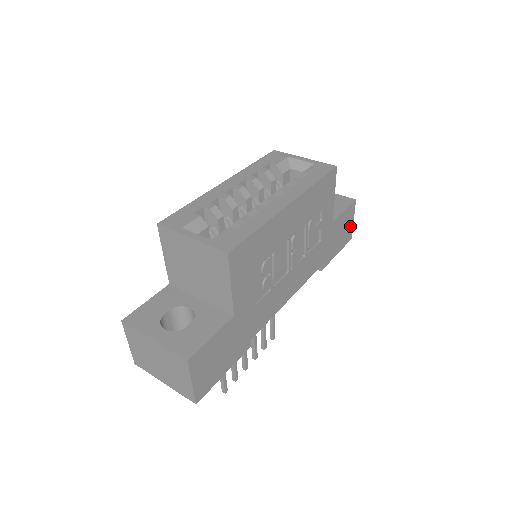
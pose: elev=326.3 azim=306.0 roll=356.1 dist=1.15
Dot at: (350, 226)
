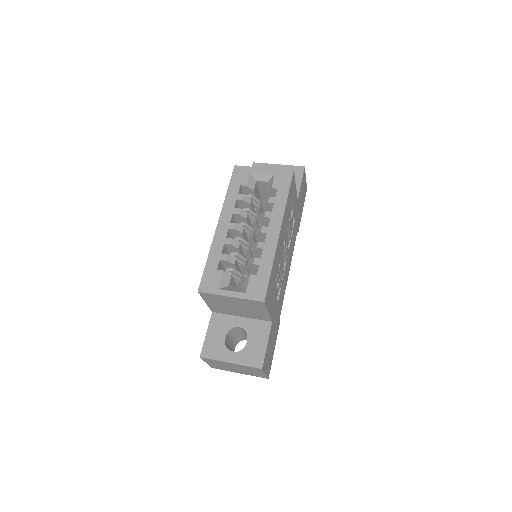
Dot at: (305, 185)
